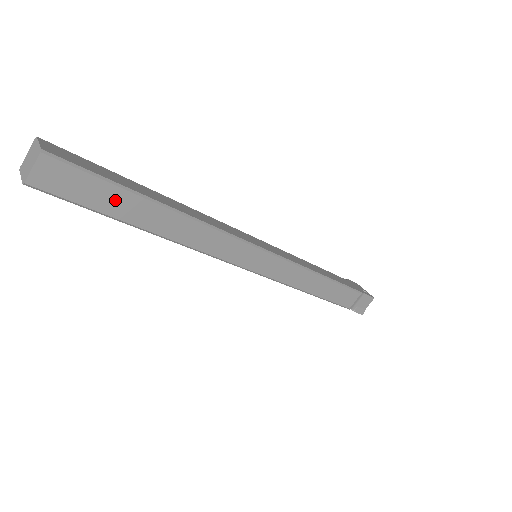
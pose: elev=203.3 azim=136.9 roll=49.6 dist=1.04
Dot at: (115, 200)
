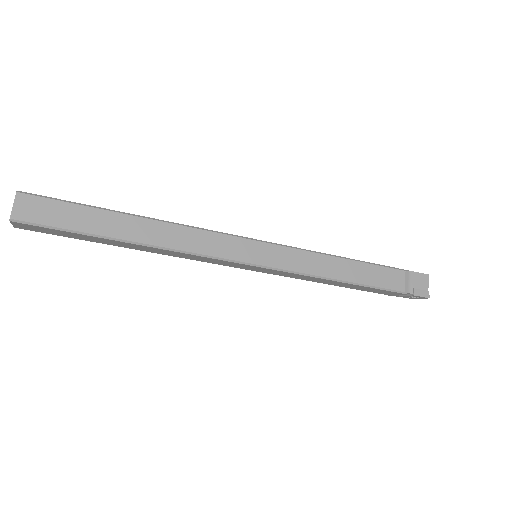
Dot at: (88, 218)
